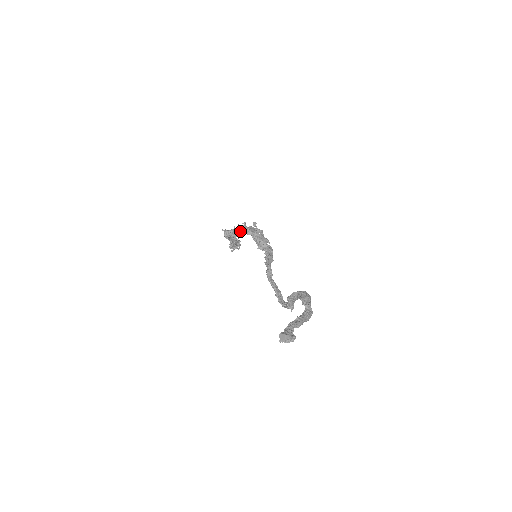
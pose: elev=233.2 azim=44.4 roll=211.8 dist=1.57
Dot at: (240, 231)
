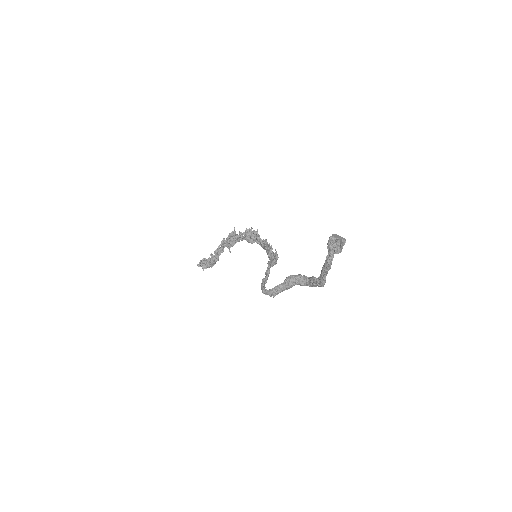
Dot at: (257, 234)
